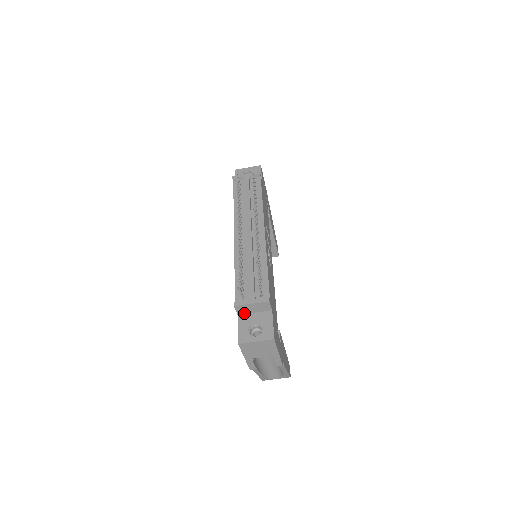
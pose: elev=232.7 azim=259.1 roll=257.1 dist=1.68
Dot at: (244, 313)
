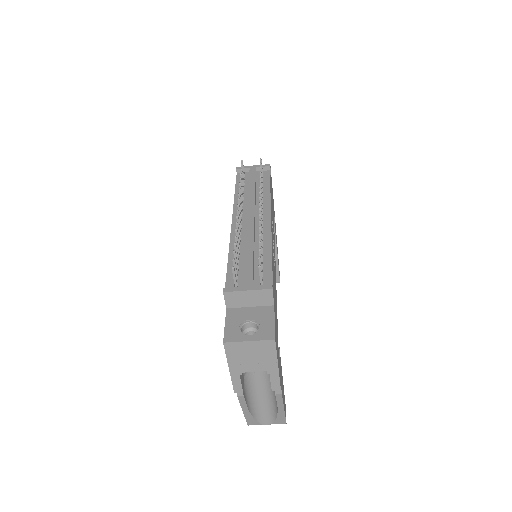
Dot at: (235, 306)
